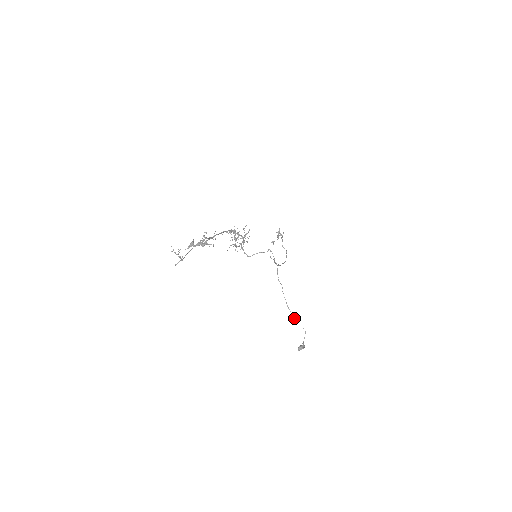
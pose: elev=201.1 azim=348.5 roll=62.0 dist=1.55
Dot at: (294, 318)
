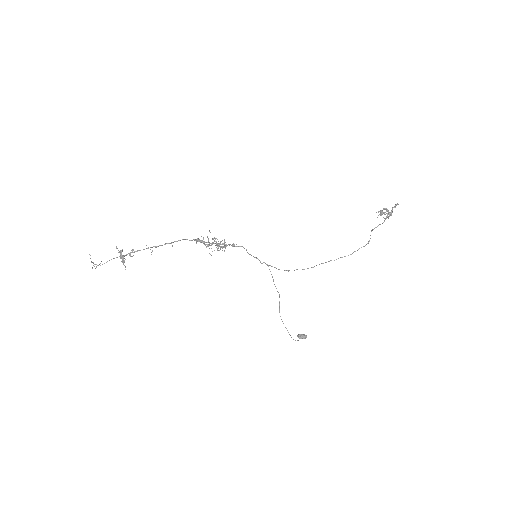
Dot at: occluded
